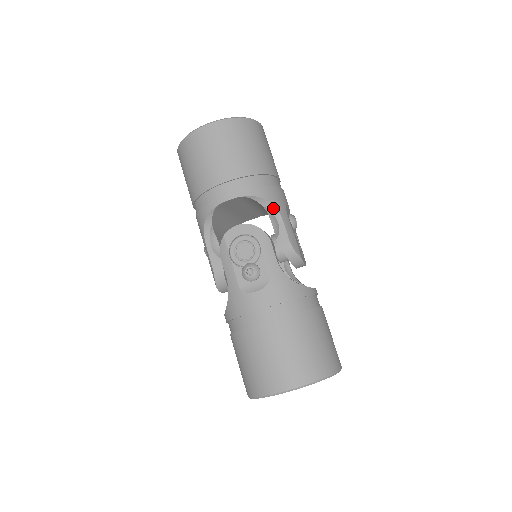
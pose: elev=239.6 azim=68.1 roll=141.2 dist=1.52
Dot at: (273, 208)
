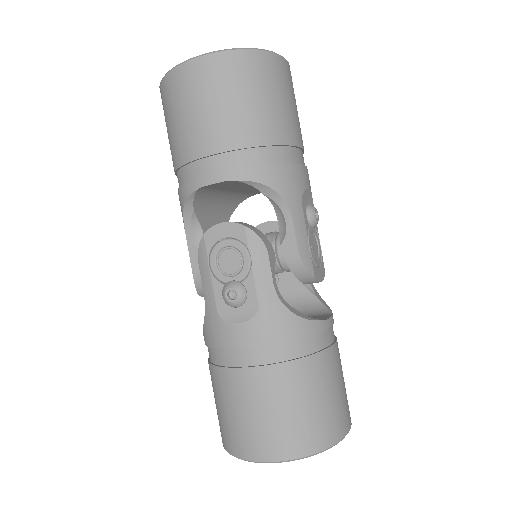
Dot at: (280, 200)
